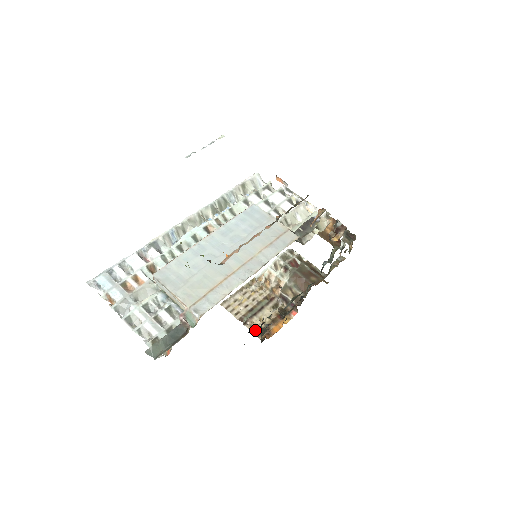
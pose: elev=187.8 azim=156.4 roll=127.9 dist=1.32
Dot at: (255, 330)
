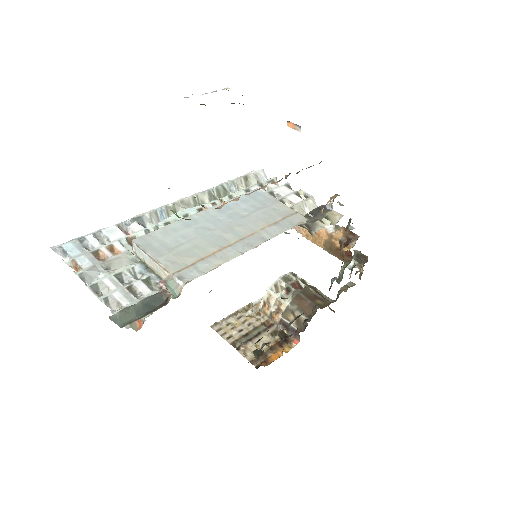
Dot at: (249, 356)
